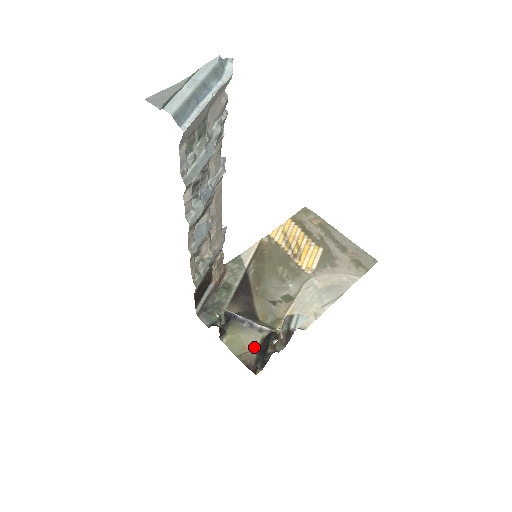
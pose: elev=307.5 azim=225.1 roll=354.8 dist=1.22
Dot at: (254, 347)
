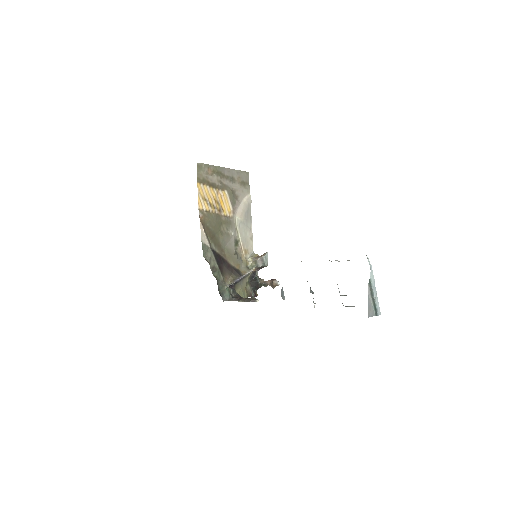
Dot at: (246, 285)
